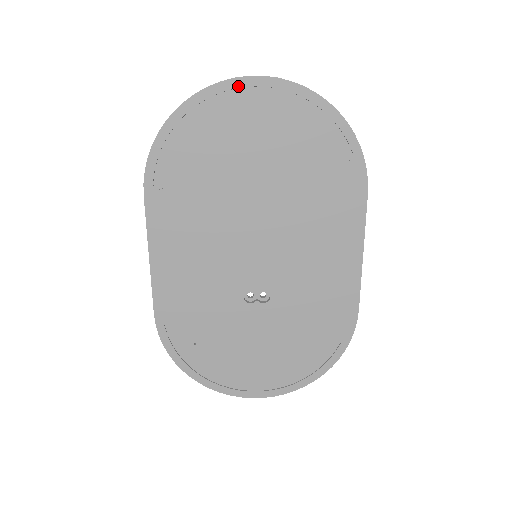
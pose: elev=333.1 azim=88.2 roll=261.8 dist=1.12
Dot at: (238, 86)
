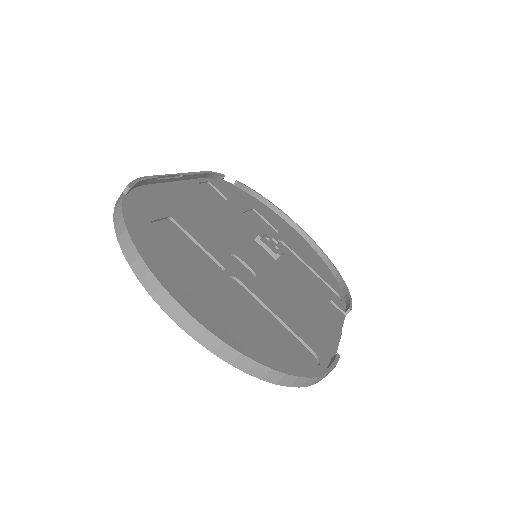
Dot at: occluded
